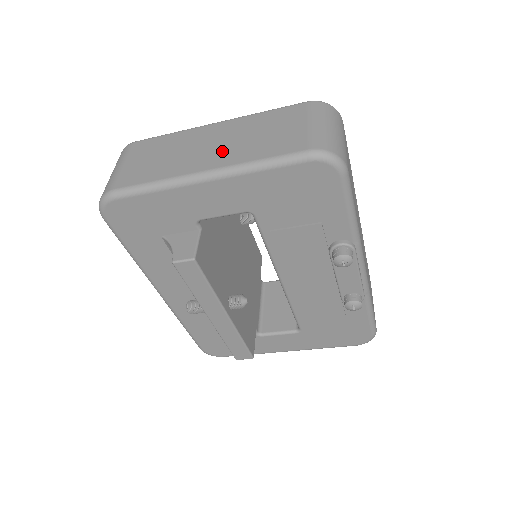
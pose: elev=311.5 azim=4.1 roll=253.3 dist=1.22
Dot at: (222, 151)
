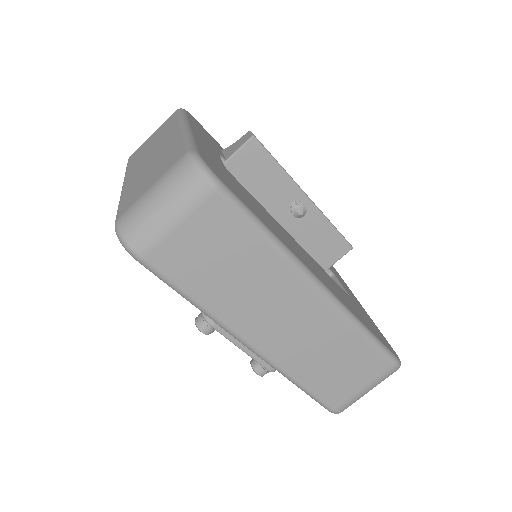
Dot at: (141, 169)
